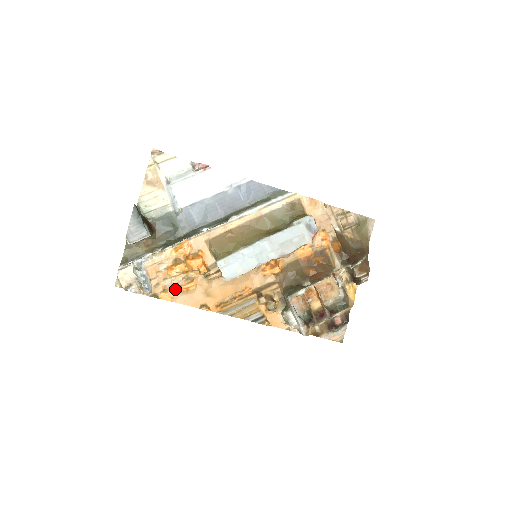
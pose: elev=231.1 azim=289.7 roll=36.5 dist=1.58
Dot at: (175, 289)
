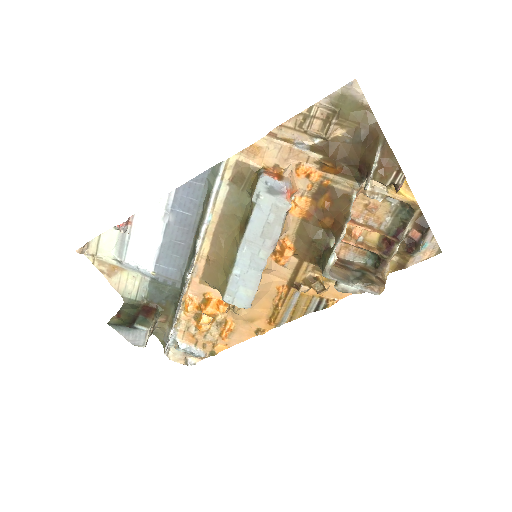
Dot at: (221, 337)
